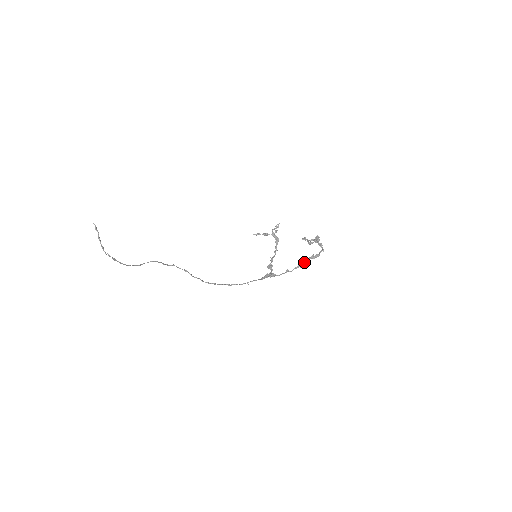
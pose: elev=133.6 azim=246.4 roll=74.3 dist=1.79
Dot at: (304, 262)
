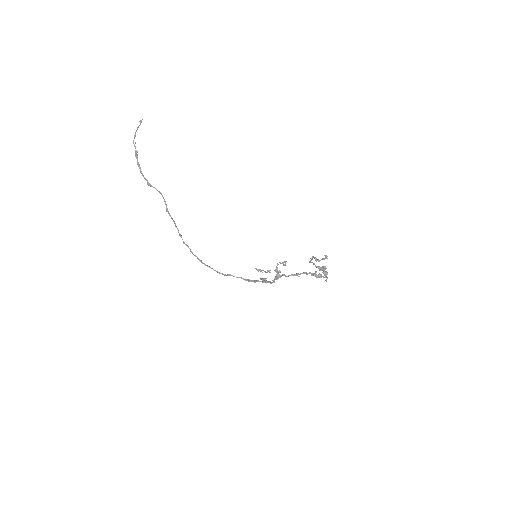
Dot at: (304, 273)
